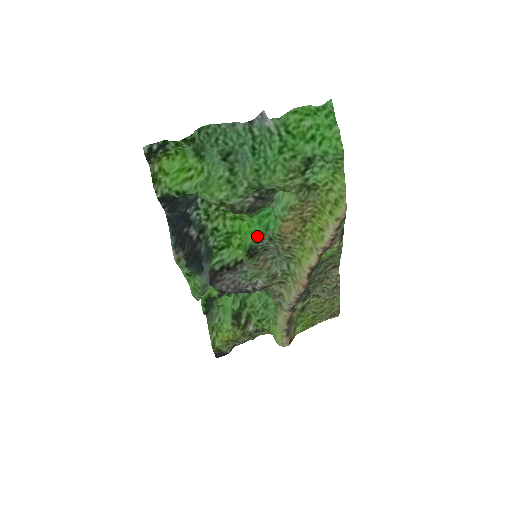
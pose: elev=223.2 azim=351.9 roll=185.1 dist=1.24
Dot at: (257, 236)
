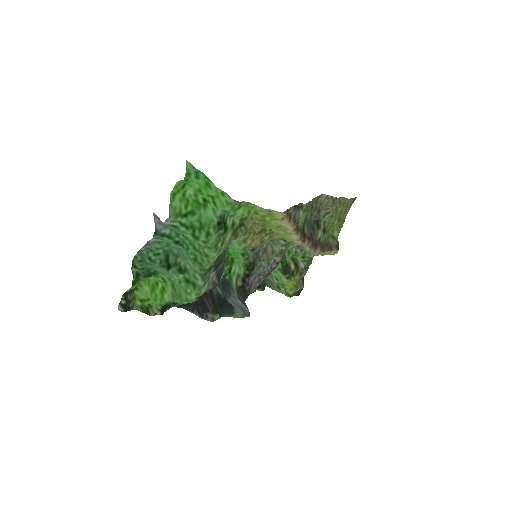
Dot at: (242, 257)
